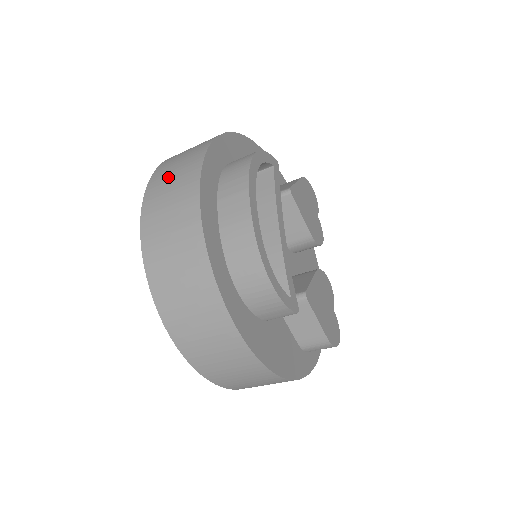
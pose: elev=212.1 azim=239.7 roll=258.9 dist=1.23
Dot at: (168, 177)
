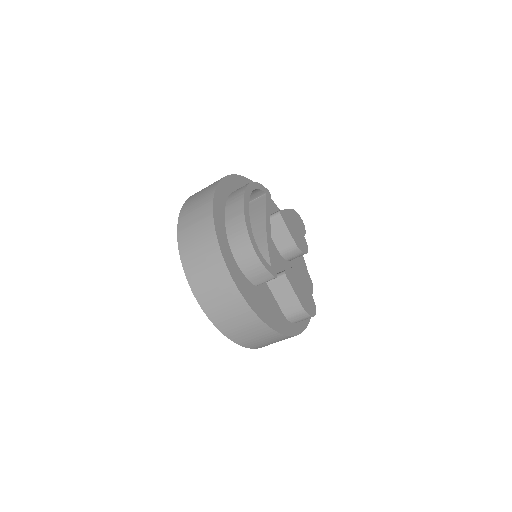
Dot at: (197, 196)
